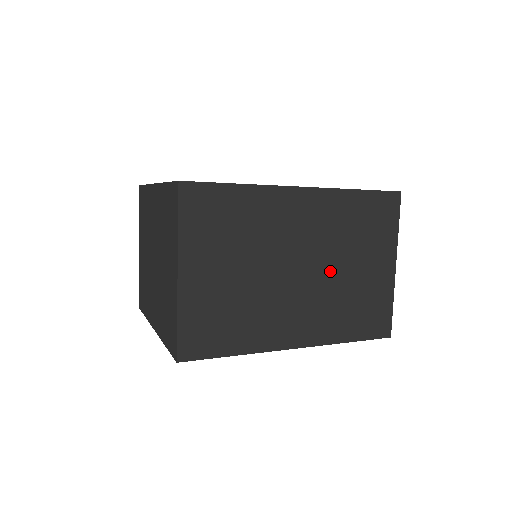
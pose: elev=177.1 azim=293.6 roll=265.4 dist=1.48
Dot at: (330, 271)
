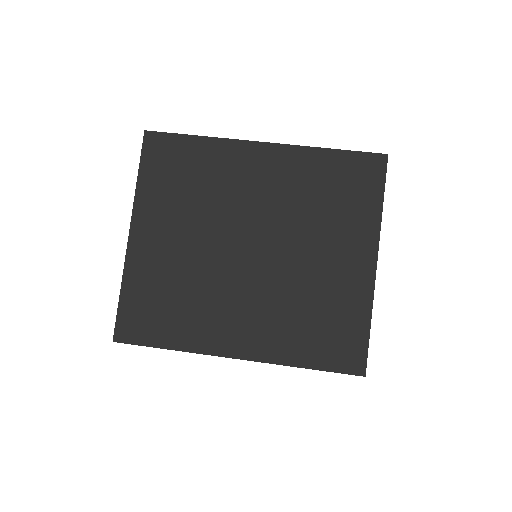
Dot at: occluded
